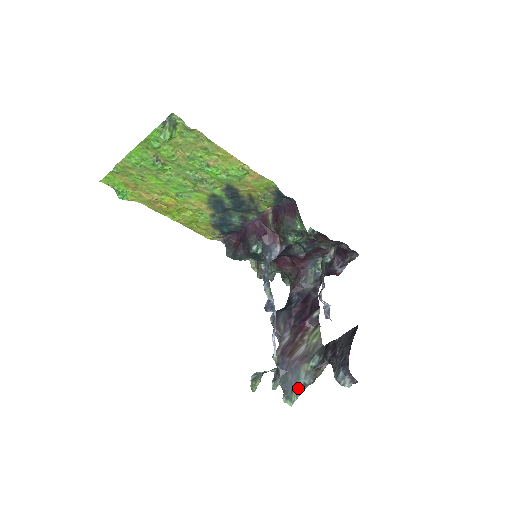
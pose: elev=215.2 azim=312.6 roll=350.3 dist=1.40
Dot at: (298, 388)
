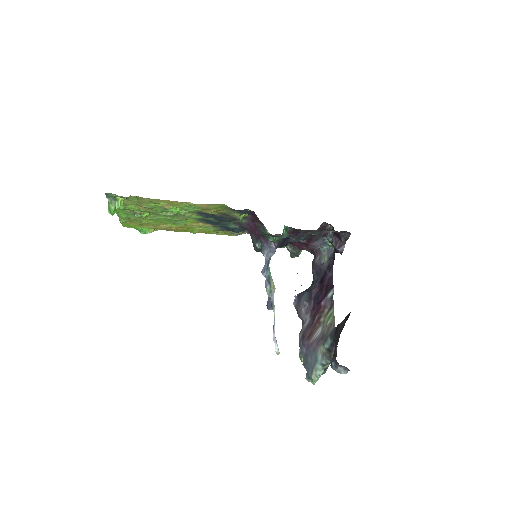
Dot at: (317, 369)
